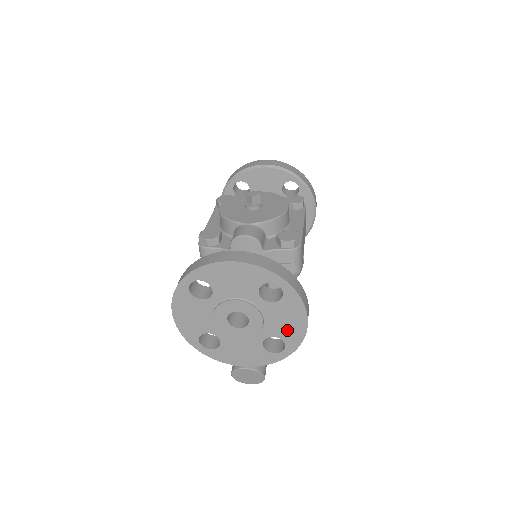
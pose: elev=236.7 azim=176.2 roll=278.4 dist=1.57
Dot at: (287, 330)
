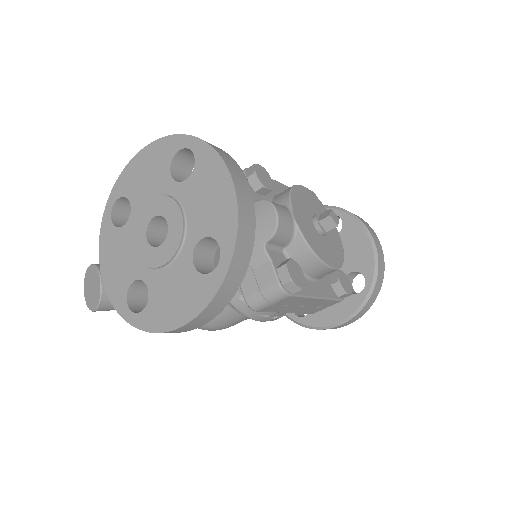
Dot at: (162, 304)
